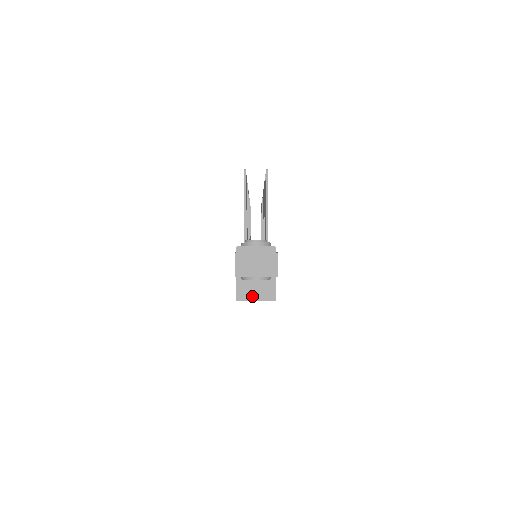
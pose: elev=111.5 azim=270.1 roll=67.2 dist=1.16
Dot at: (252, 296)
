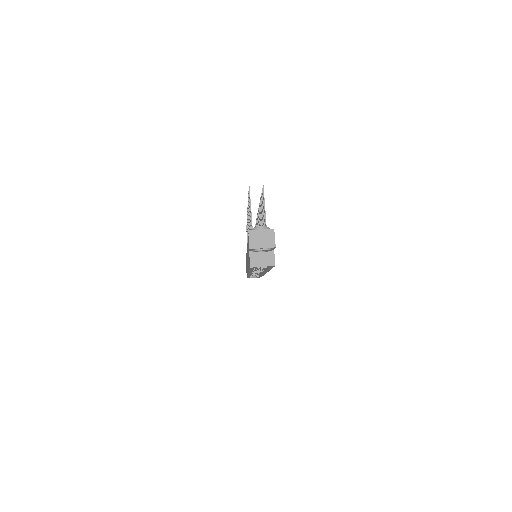
Dot at: (260, 264)
